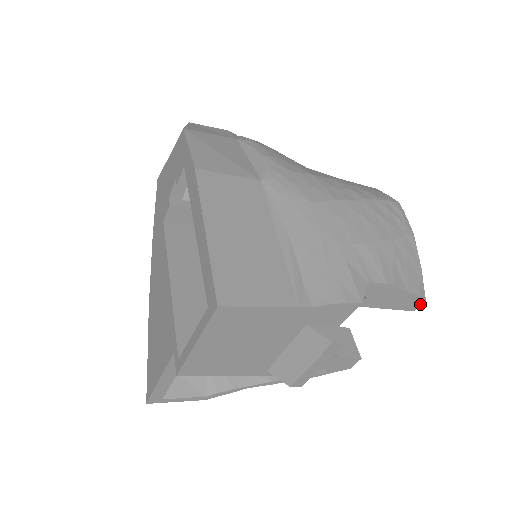
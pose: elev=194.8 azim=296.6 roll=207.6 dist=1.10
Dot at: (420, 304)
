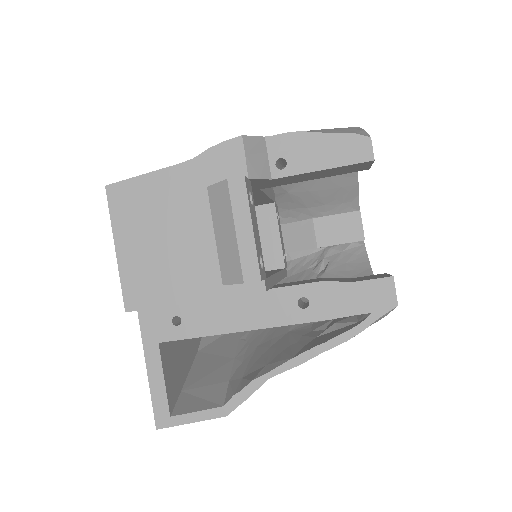
Dot at: (371, 146)
